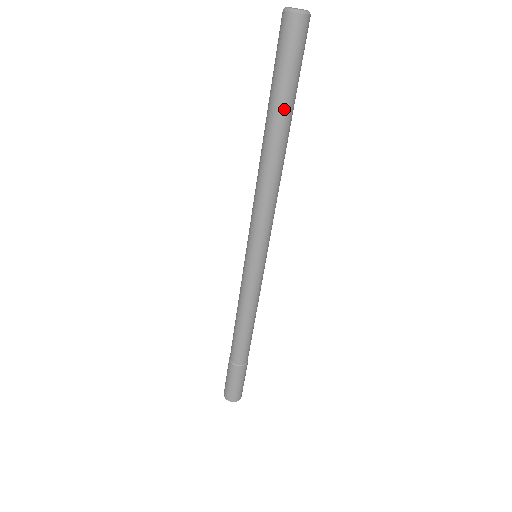
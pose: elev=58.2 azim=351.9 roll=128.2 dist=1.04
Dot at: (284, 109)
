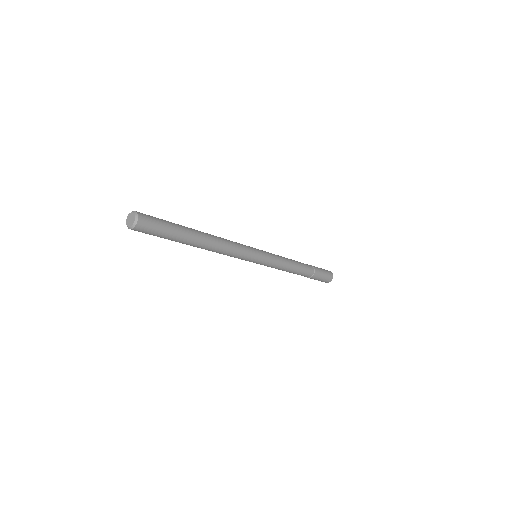
Dot at: (184, 236)
